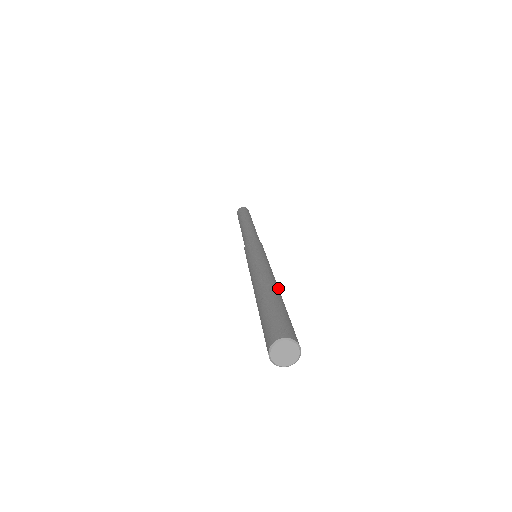
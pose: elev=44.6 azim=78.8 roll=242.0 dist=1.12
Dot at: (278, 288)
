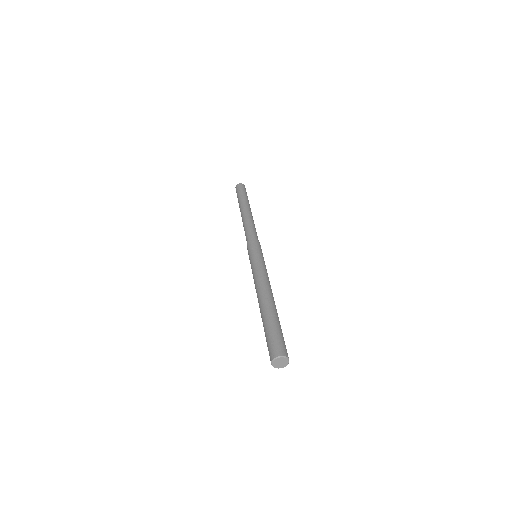
Dot at: (274, 301)
